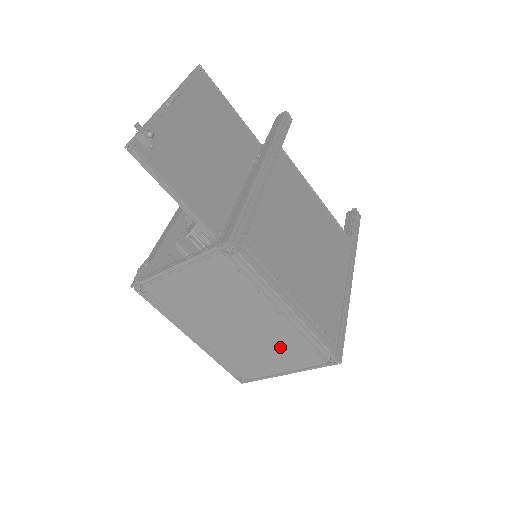
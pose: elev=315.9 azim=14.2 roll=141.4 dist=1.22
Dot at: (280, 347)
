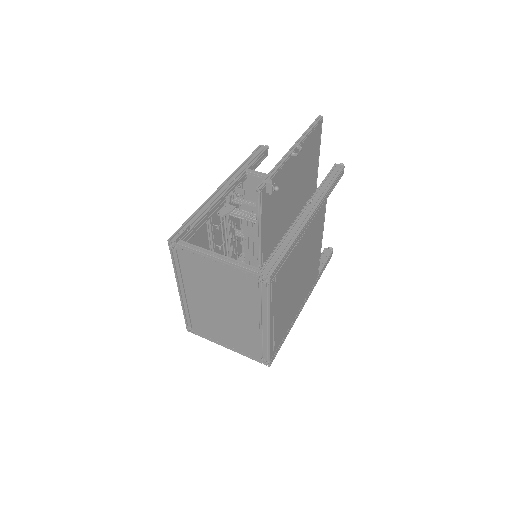
Dot at: (239, 336)
